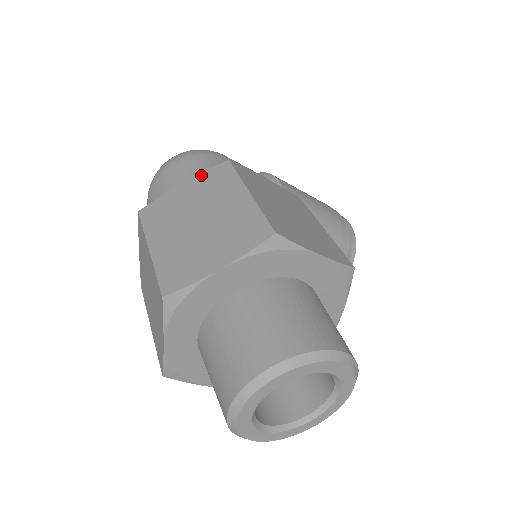
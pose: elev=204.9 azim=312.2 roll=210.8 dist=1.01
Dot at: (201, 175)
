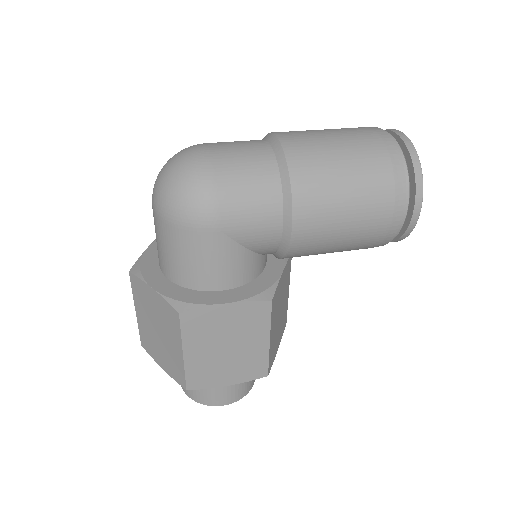
Dot at: (162, 300)
